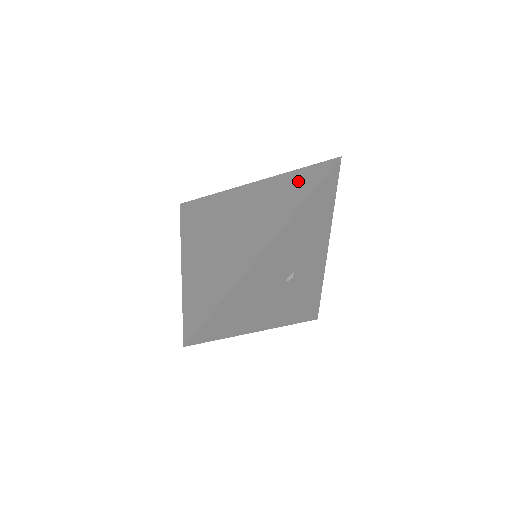
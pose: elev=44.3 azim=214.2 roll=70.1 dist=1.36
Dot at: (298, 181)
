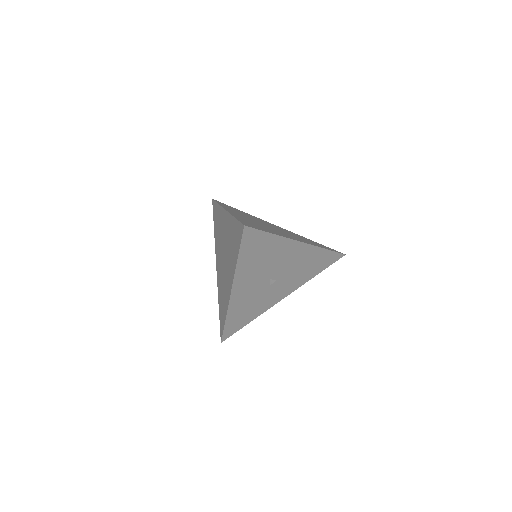
Dot at: occluded
